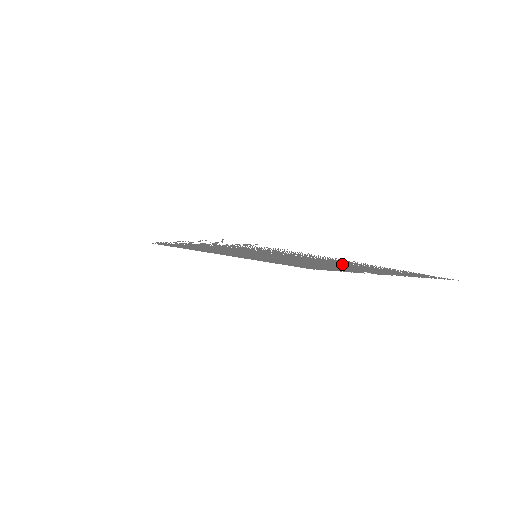
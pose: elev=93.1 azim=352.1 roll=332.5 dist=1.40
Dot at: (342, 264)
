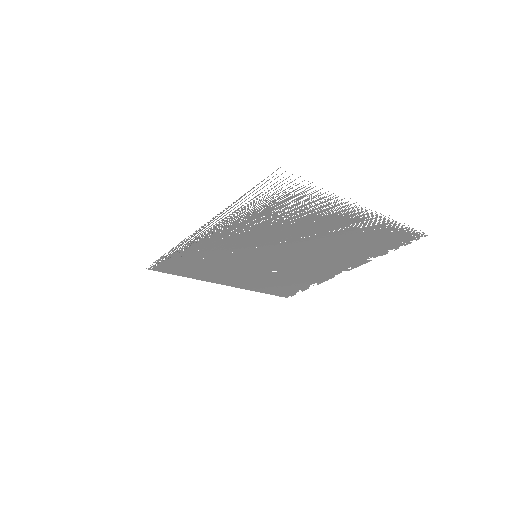
Dot at: (339, 233)
